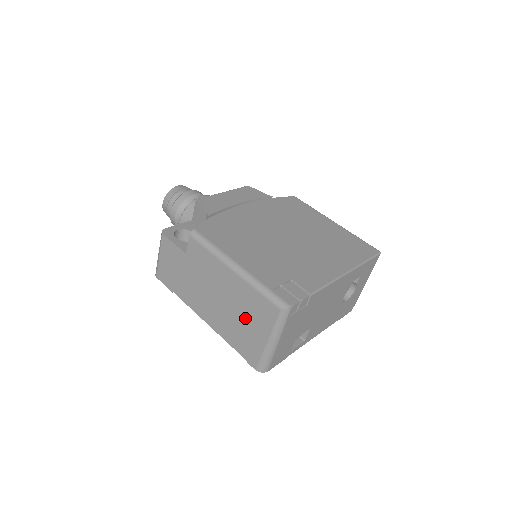
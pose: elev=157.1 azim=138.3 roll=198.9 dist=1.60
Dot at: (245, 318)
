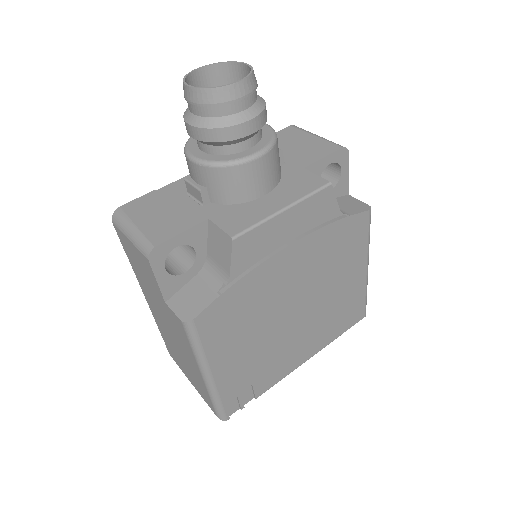
Dot at: (186, 367)
